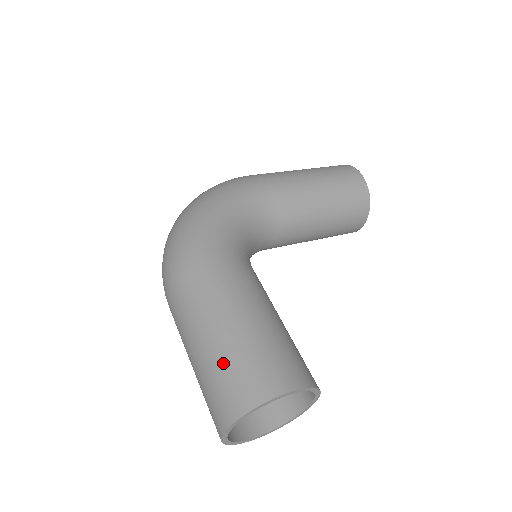
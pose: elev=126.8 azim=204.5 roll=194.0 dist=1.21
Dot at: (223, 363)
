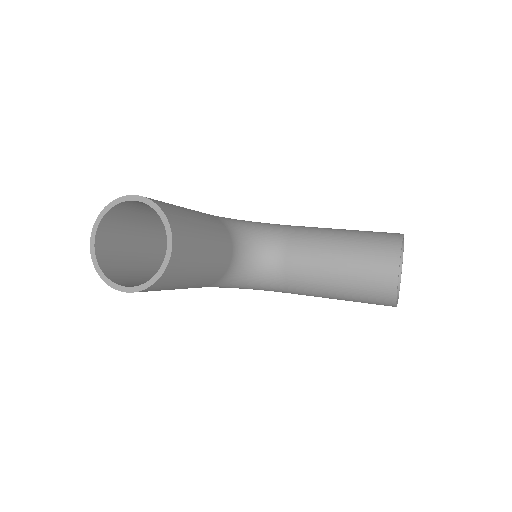
Dot at: occluded
